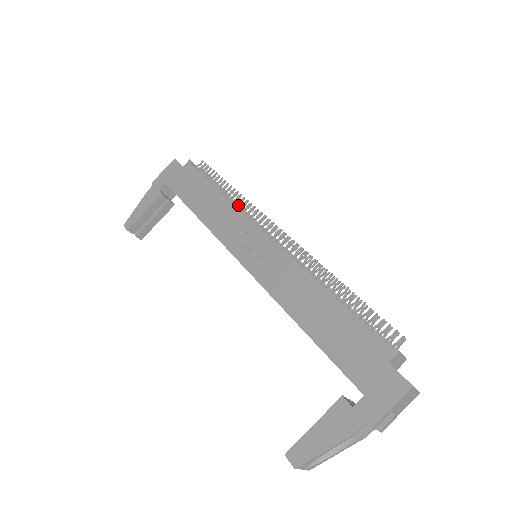
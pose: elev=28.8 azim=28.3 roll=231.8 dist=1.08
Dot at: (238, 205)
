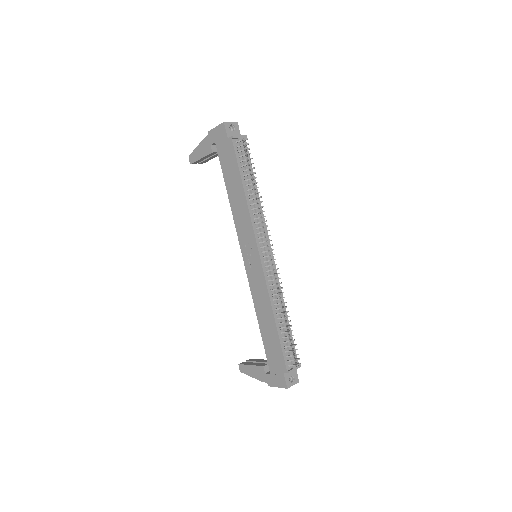
Dot at: (255, 209)
